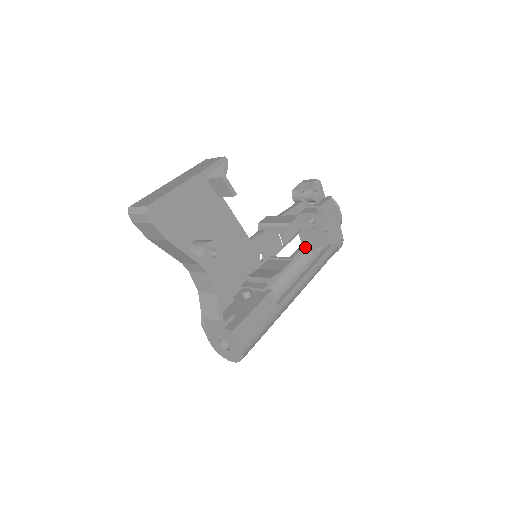
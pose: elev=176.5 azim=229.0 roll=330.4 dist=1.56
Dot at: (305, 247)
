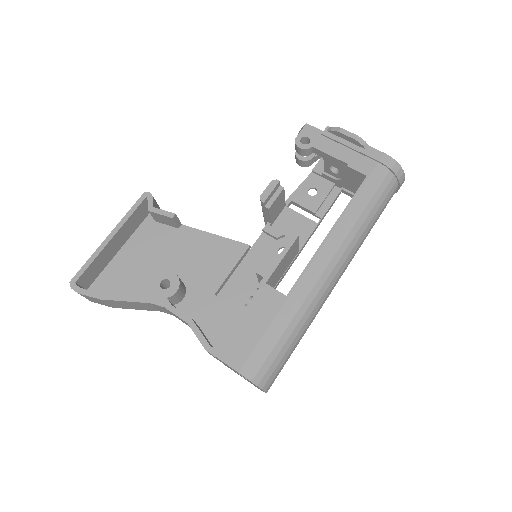
Dot at: occluded
